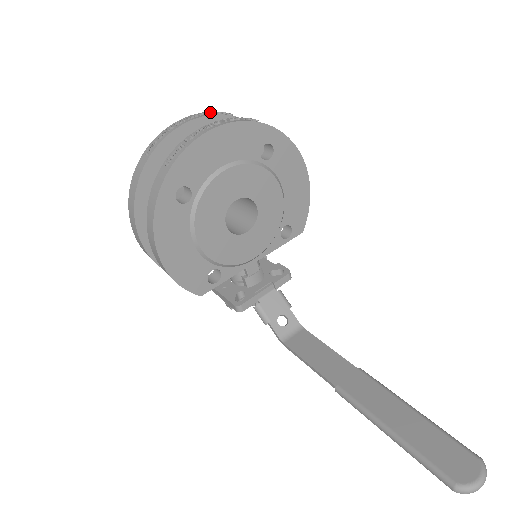
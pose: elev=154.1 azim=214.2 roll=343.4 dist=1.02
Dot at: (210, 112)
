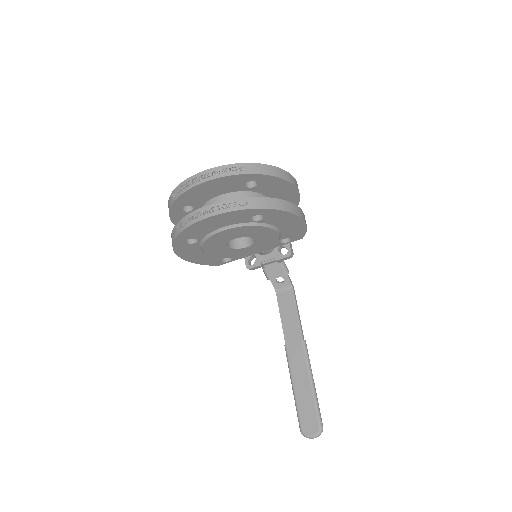
Dot at: (222, 170)
